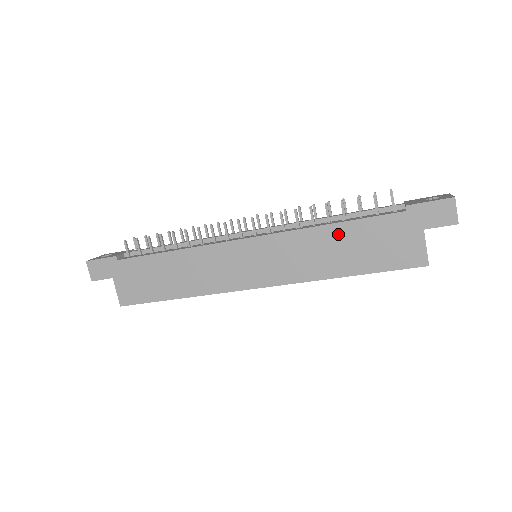
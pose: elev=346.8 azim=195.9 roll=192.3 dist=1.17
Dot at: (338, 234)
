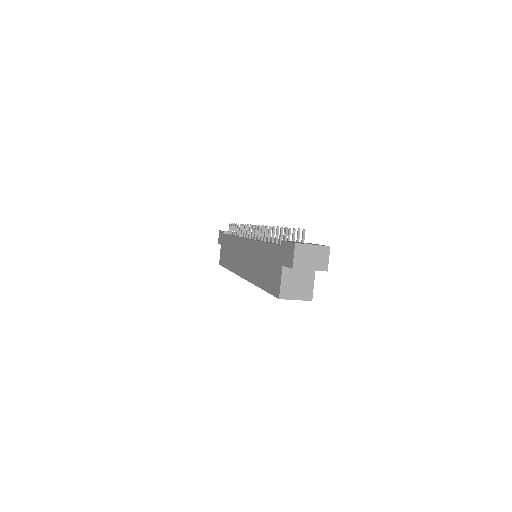
Dot at: (262, 251)
